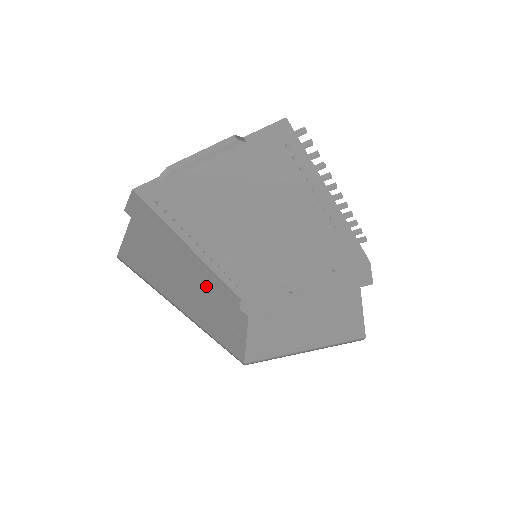
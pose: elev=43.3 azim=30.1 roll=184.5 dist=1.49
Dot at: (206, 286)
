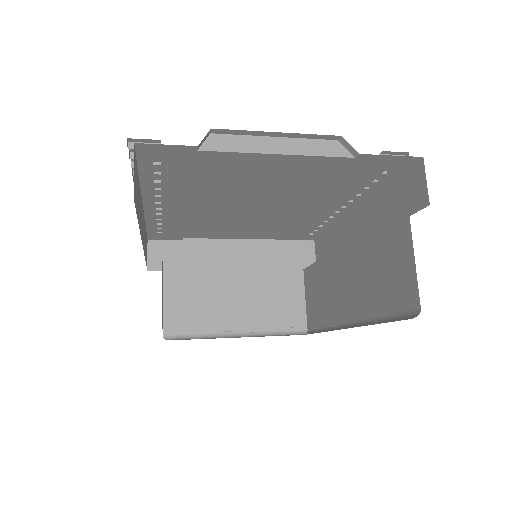
Dot at: occluded
